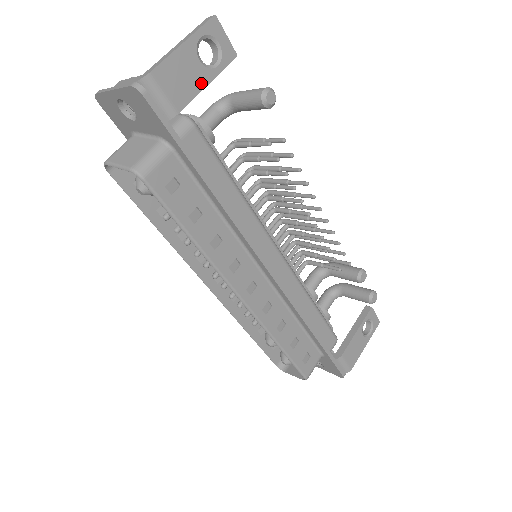
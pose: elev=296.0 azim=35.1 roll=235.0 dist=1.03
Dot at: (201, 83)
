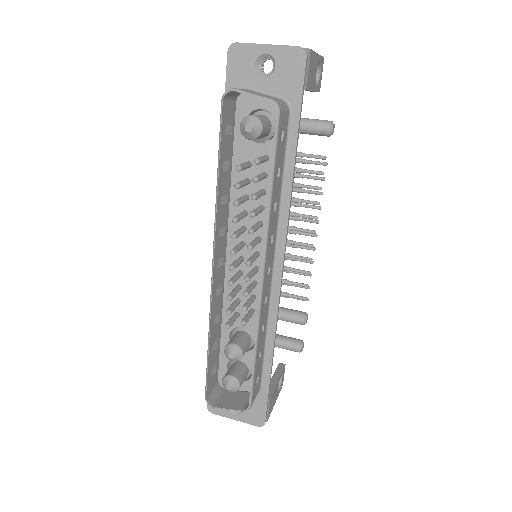
Dot at: (313, 86)
